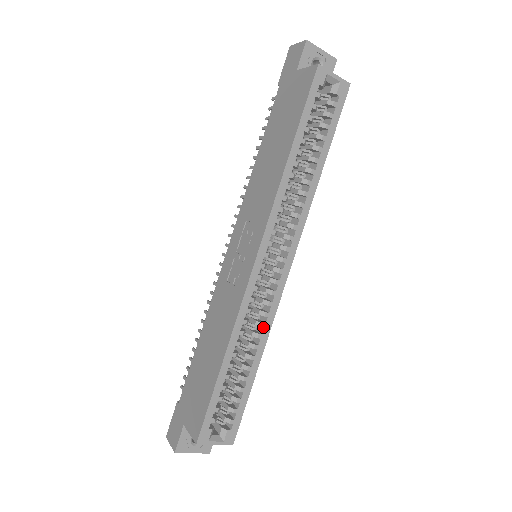
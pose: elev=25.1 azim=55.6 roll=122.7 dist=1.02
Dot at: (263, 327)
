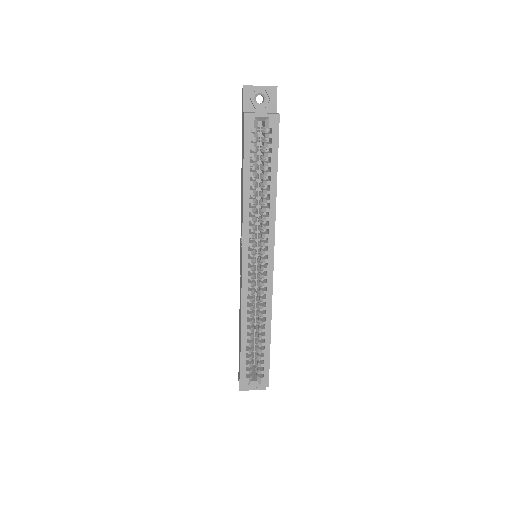
Dot at: (265, 309)
